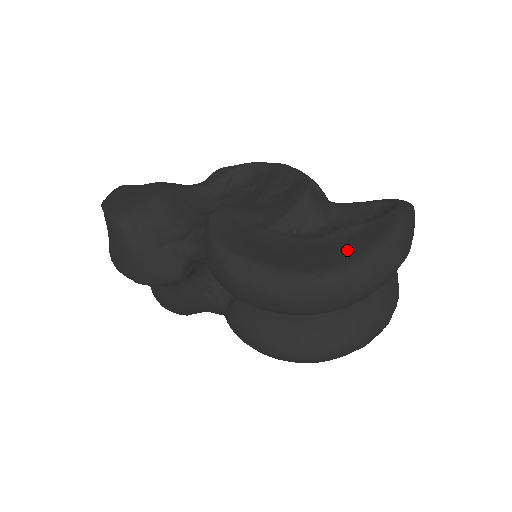
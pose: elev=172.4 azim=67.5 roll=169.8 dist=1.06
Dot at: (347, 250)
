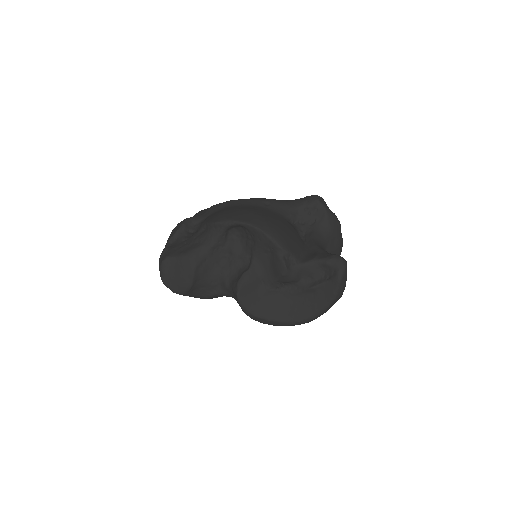
Dot at: (314, 305)
